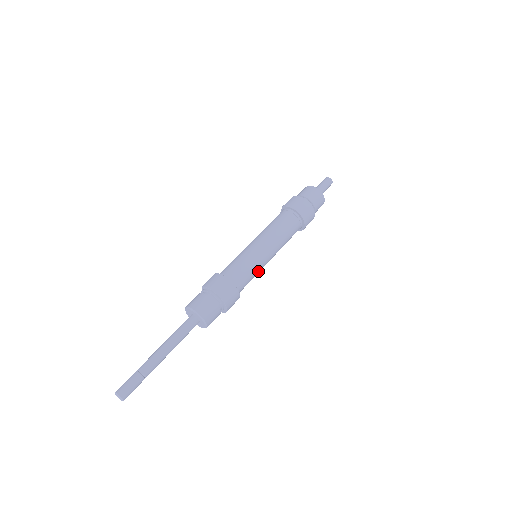
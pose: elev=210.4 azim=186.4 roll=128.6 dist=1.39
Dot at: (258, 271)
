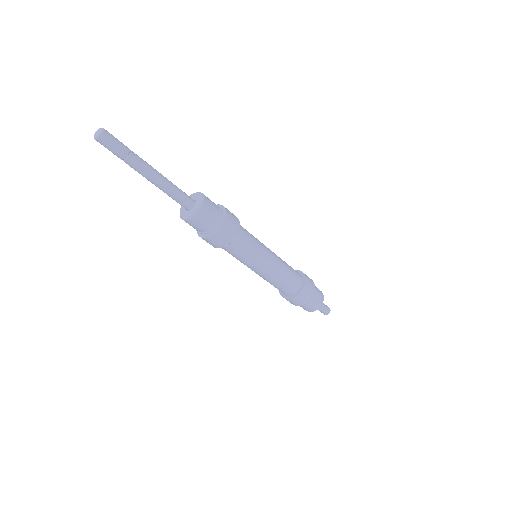
Dot at: (253, 257)
